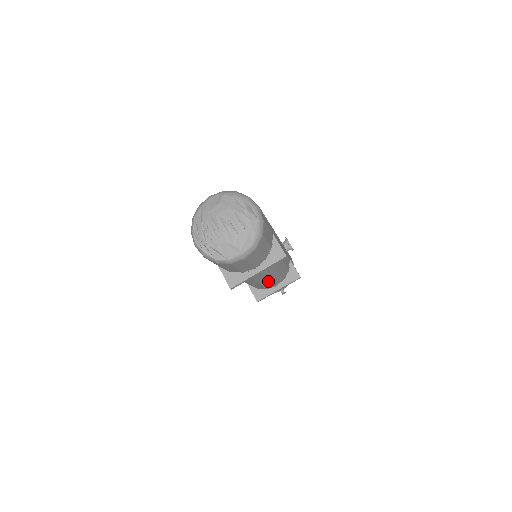
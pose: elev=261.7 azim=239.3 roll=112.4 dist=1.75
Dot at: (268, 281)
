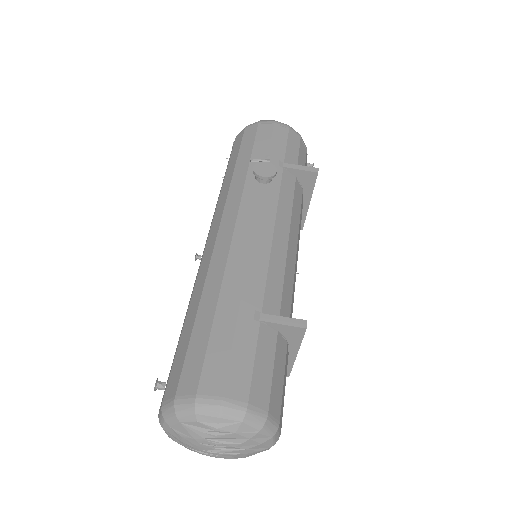
Dot at: occluded
